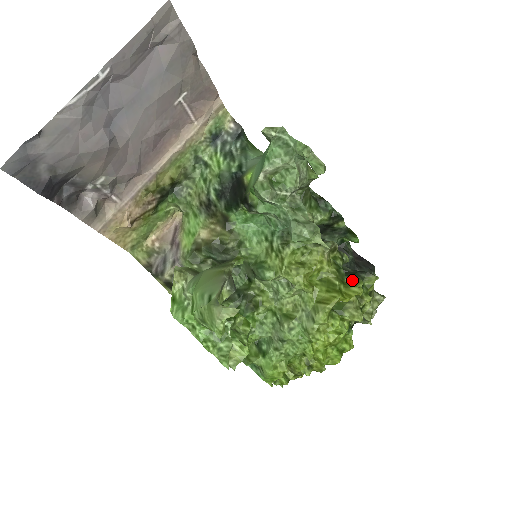
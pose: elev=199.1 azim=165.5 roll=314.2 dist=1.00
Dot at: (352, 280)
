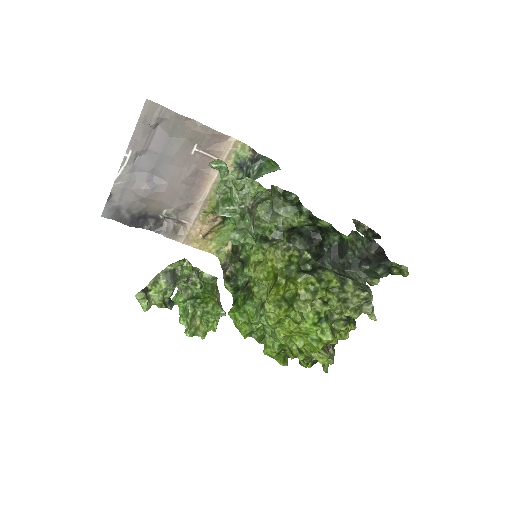
Dot at: (299, 275)
